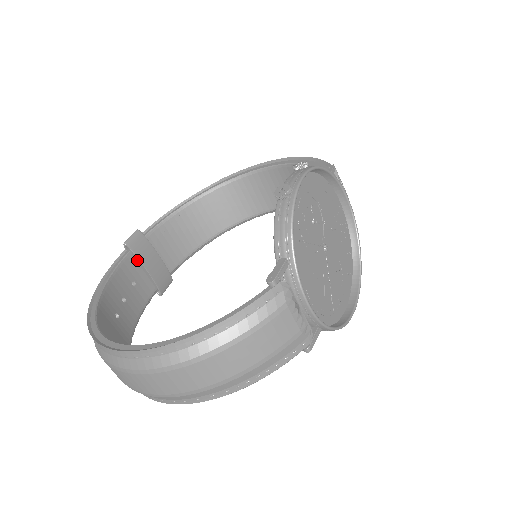
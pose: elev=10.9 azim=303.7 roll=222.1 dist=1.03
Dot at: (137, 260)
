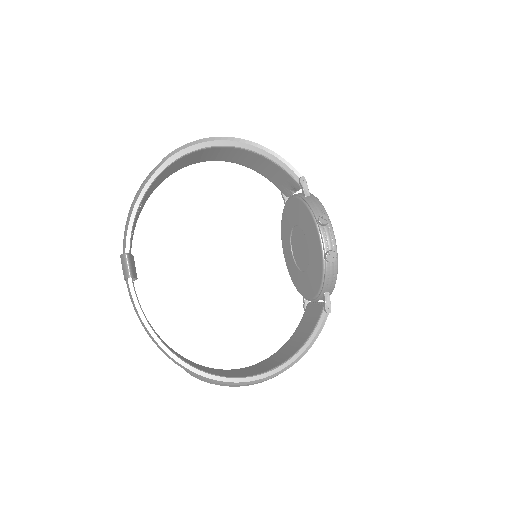
Dot at: occluded
